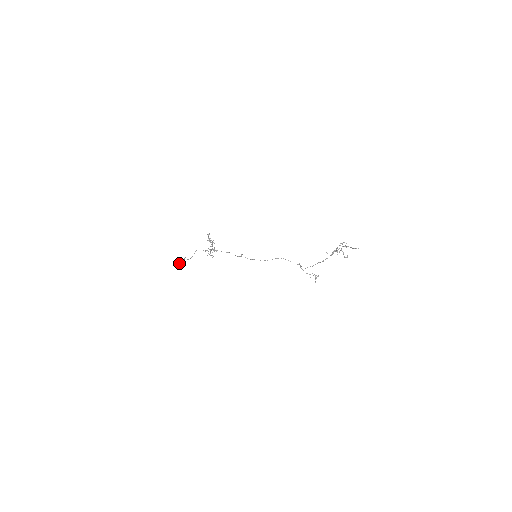
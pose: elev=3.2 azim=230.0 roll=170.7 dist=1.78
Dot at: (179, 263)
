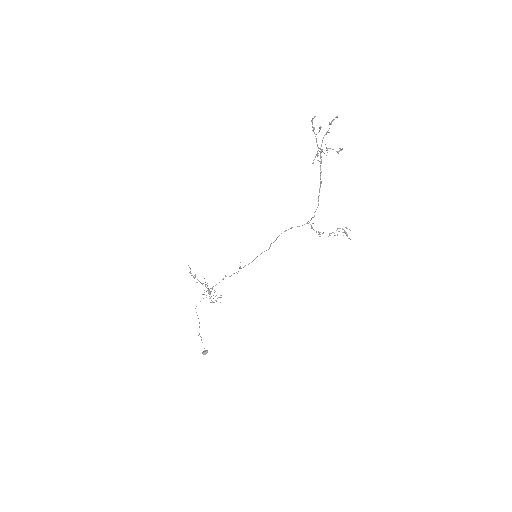
Dot at: occluded
